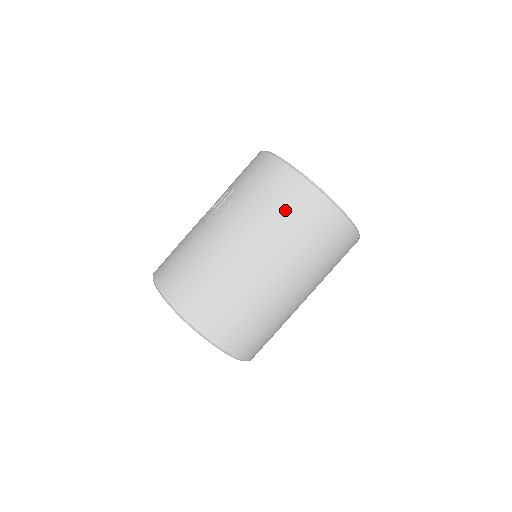
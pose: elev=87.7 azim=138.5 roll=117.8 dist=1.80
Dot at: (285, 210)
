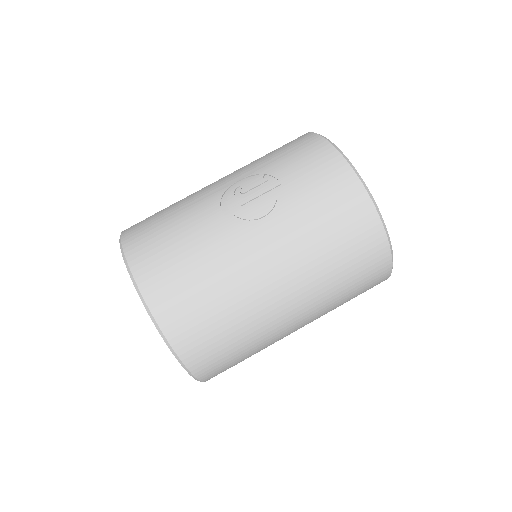
Dot at: (343, 251)
